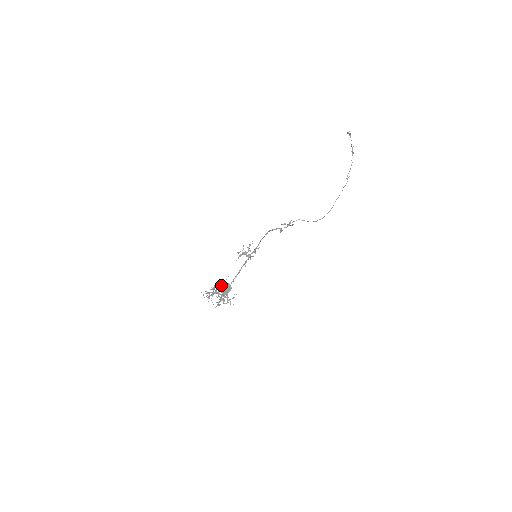
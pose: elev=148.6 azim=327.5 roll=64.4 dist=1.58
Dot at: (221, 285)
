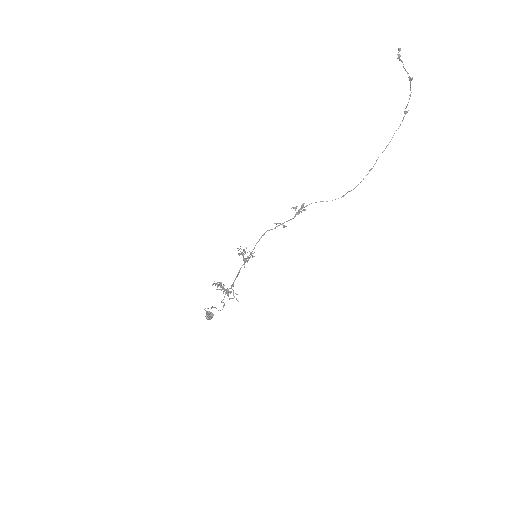
Dot at: occluded
